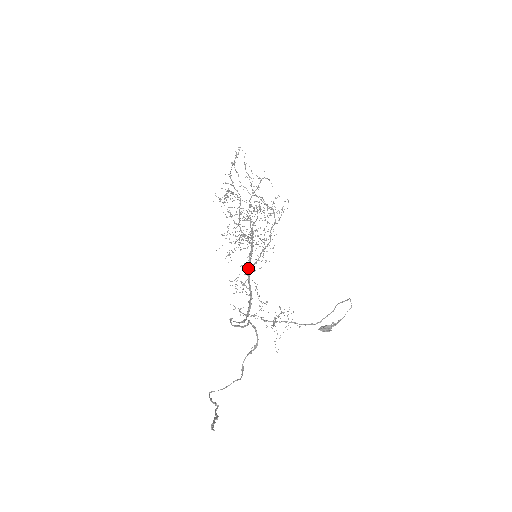
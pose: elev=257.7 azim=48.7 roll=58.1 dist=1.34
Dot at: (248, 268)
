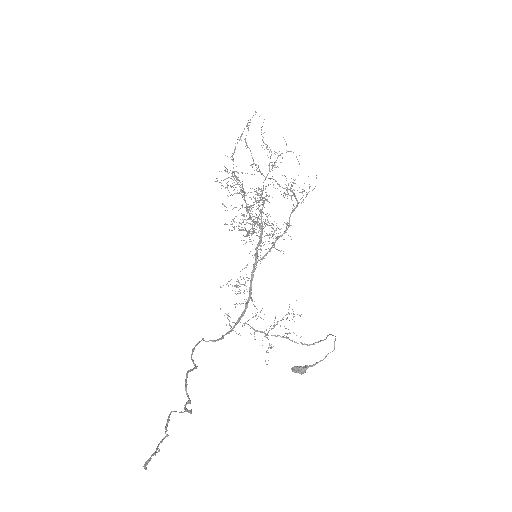
Dot at: occluded
